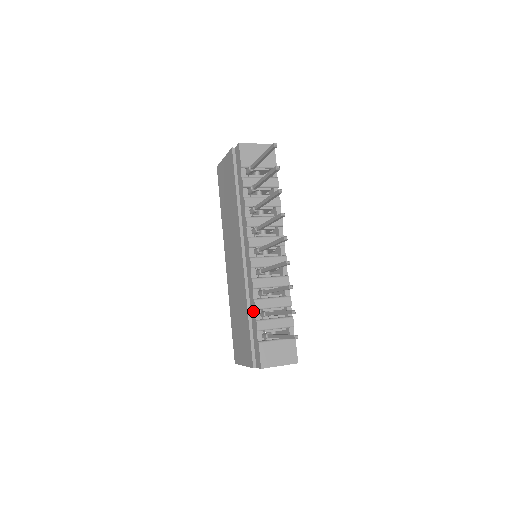
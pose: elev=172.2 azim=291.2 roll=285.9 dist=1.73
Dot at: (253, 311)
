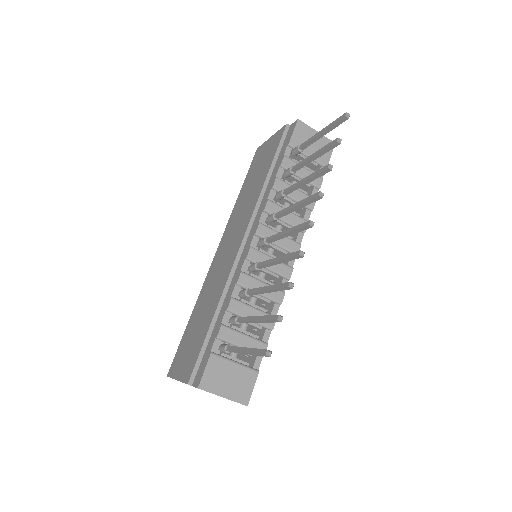
Dot at: (223, 312)
